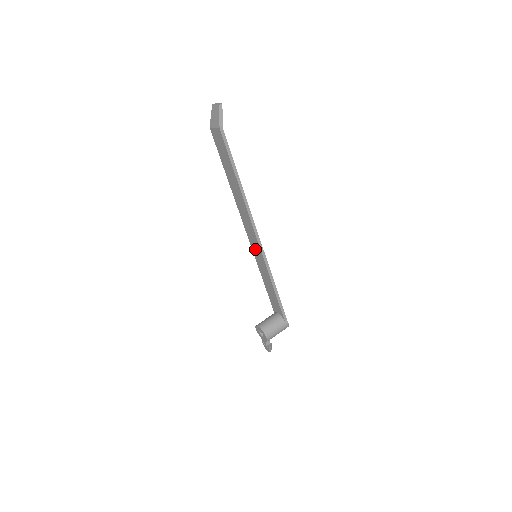
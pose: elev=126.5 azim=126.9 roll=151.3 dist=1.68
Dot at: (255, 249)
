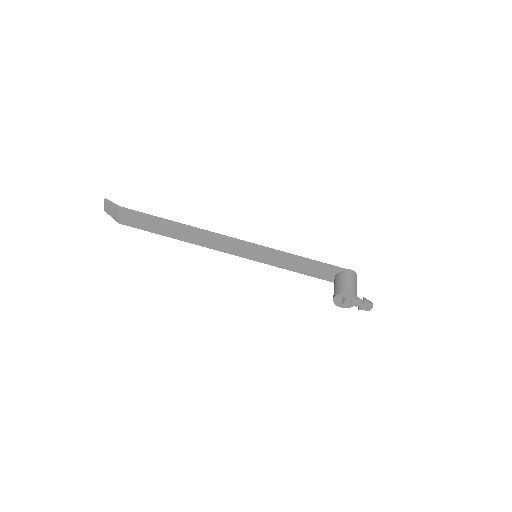
Dot at: (249, 254)
